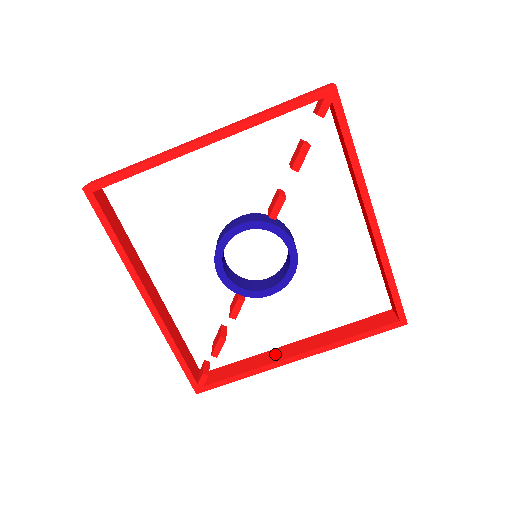
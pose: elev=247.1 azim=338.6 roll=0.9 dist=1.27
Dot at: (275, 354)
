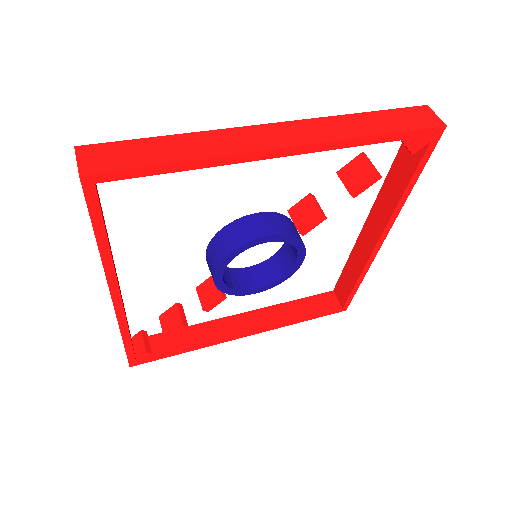
Dot at: (221, 327)
